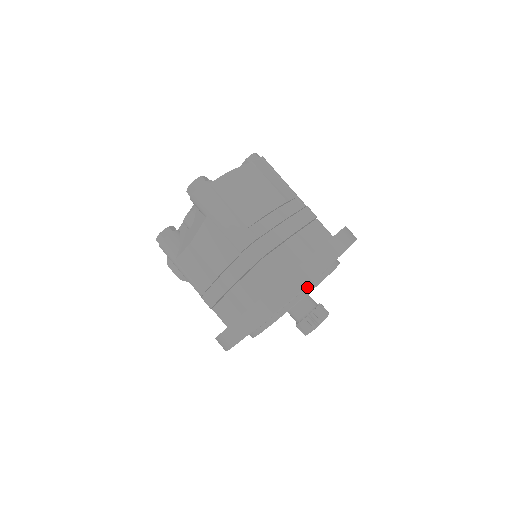
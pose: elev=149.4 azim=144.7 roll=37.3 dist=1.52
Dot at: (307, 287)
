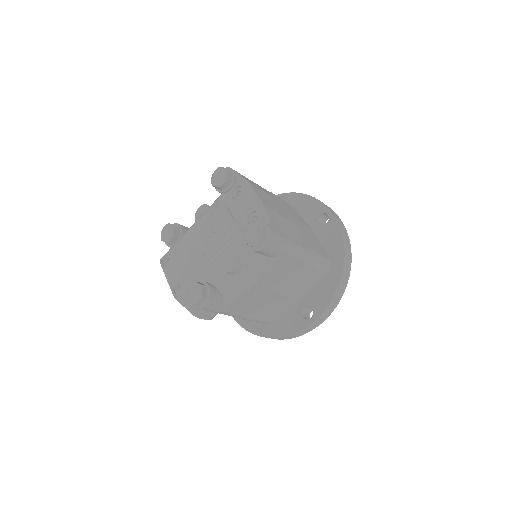
Dot at: occluded
